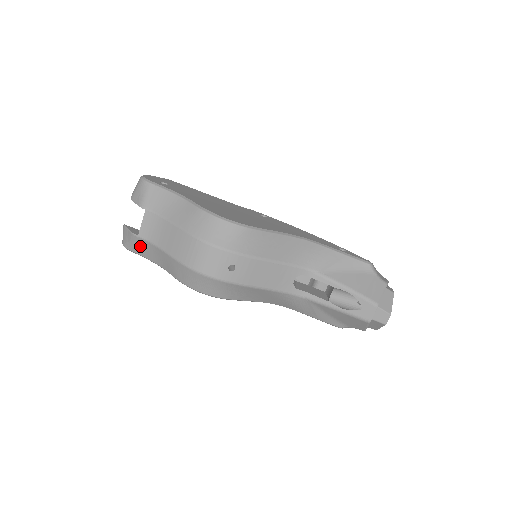
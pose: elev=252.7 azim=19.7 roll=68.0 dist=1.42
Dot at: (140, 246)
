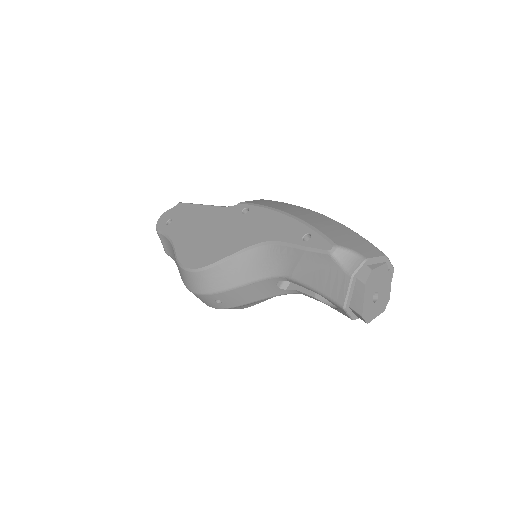
Dot at: occluded
